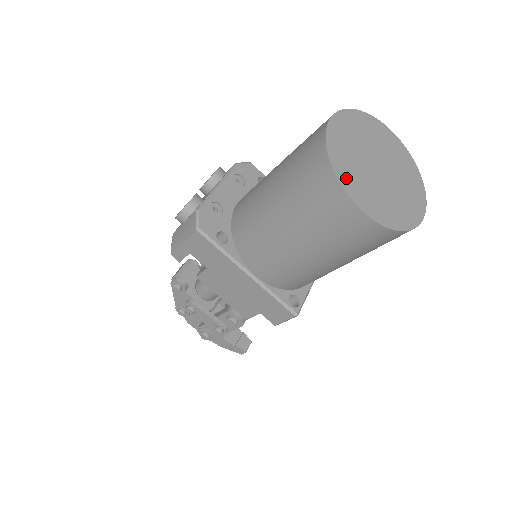
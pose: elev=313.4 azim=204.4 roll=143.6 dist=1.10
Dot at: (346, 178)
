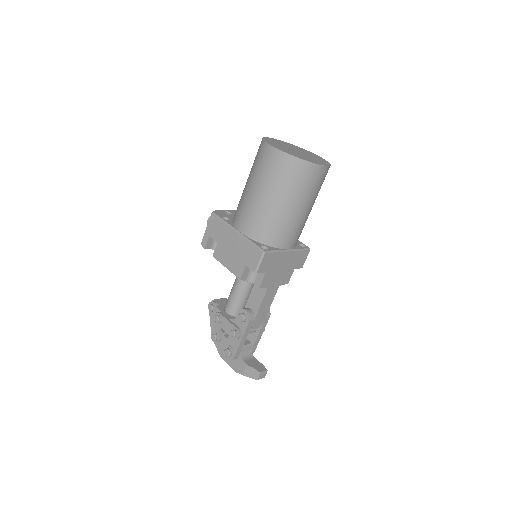
Dot at: (270, 142)
